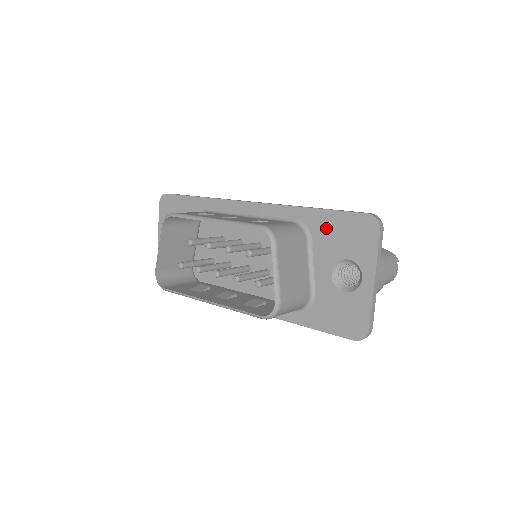
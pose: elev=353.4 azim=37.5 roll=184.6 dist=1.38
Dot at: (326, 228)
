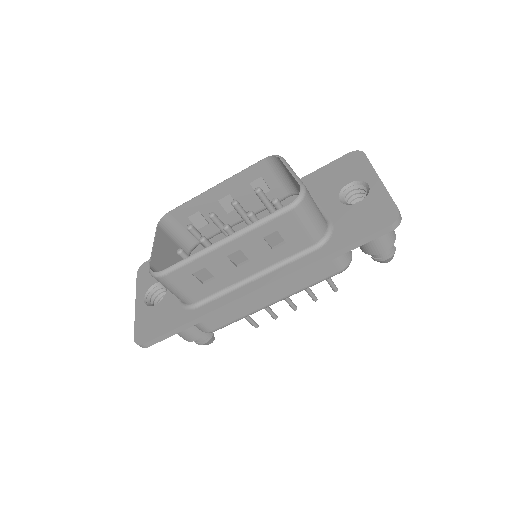
Dot at: (319, 180)
